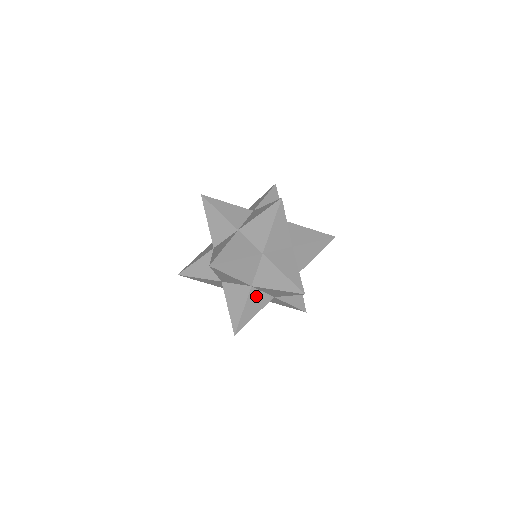
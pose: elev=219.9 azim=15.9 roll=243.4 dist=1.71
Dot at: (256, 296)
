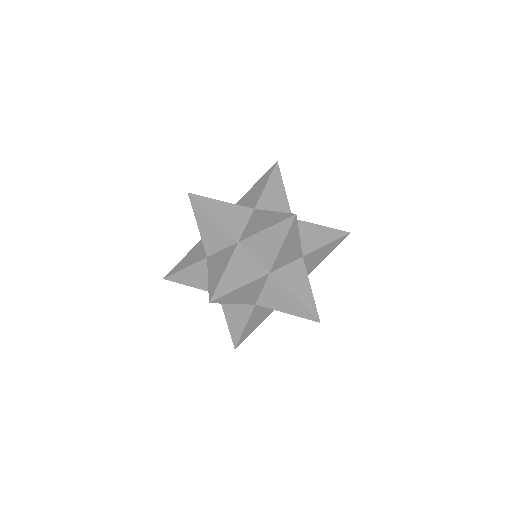
Dot at: (259, 311)
